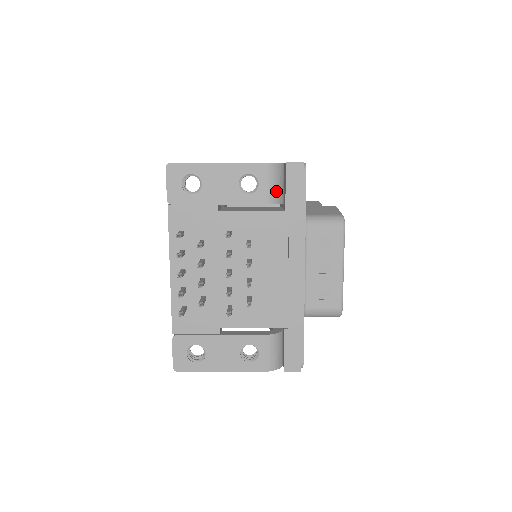
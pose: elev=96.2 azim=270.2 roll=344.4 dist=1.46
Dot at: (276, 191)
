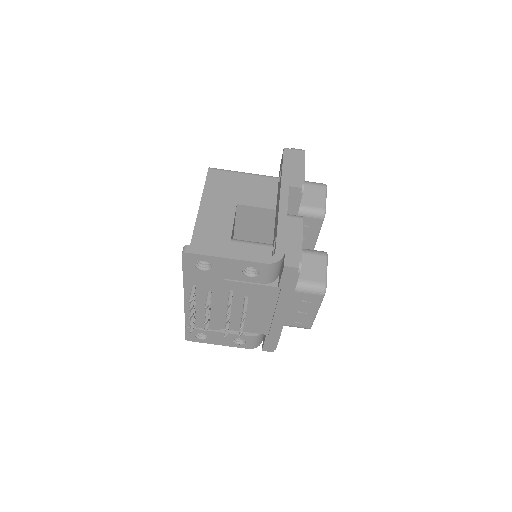
Dot at: (273, 276)
